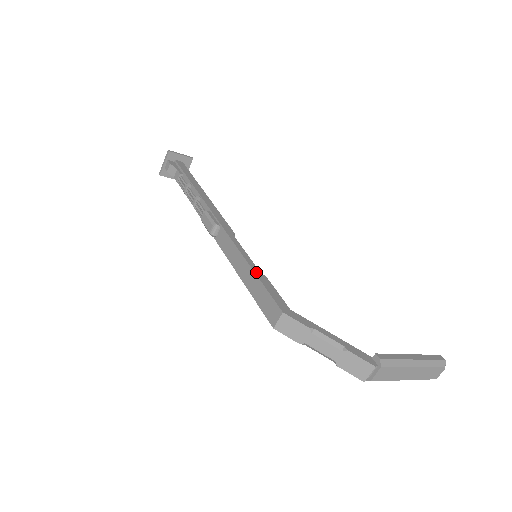
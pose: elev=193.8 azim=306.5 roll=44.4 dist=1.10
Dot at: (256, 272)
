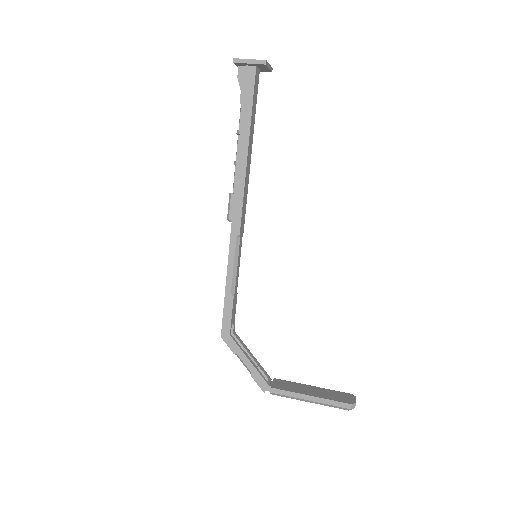
Dot at: (226, 292)
